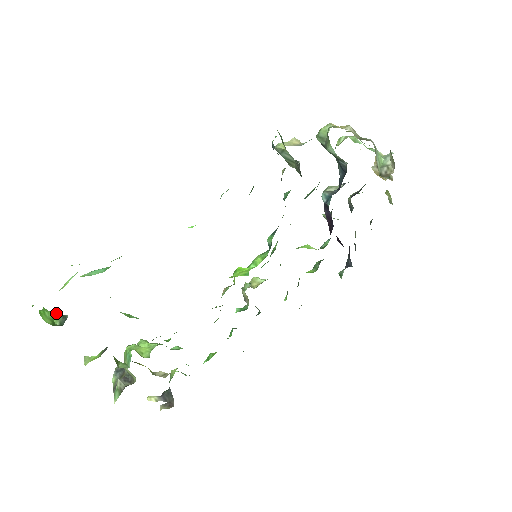
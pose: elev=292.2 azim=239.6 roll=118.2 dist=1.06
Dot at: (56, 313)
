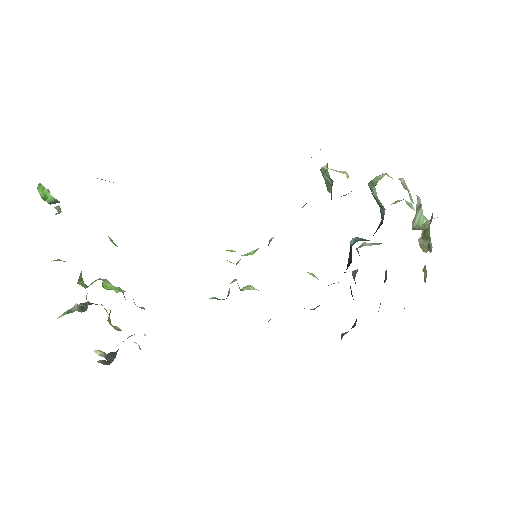
Dot at: occluded
